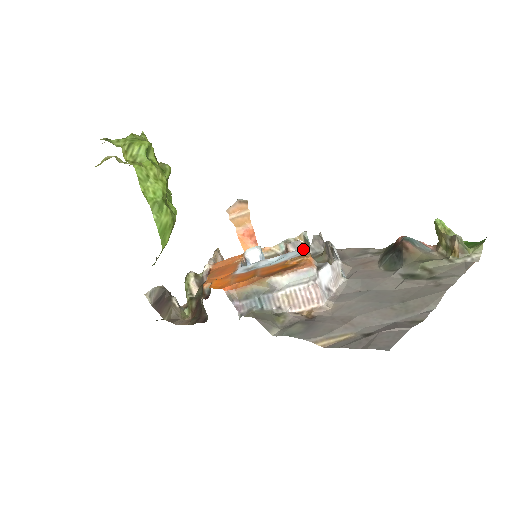
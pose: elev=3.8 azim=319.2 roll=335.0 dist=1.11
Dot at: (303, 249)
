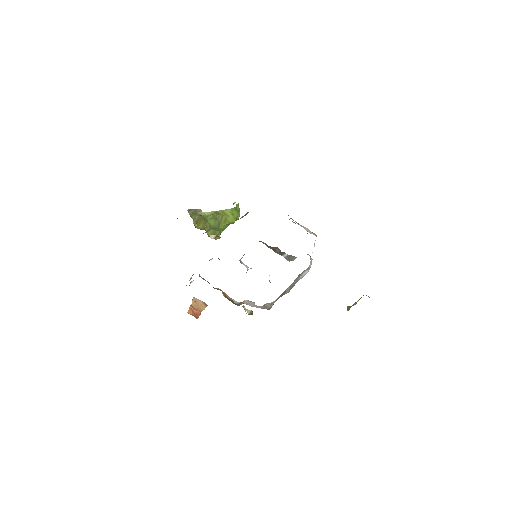
Dot at: occluded
